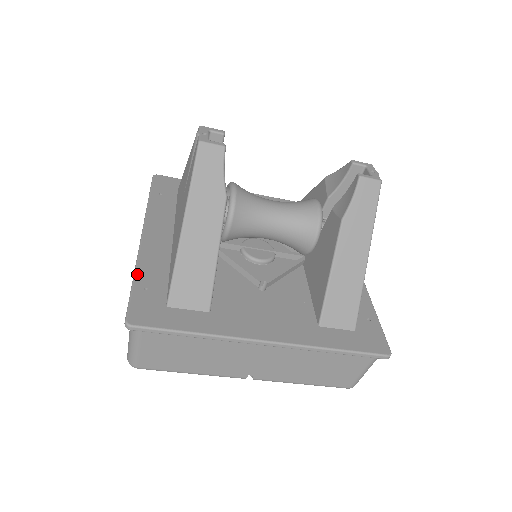
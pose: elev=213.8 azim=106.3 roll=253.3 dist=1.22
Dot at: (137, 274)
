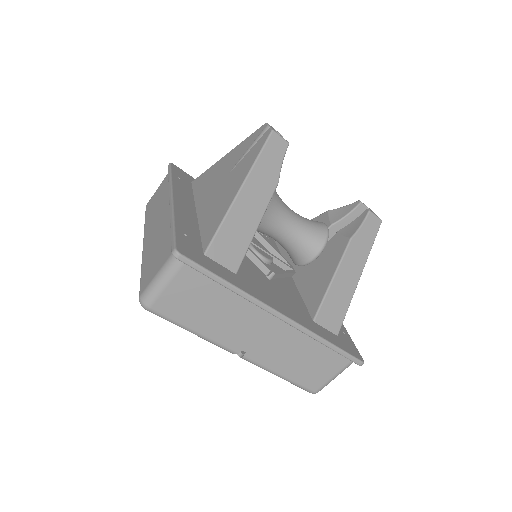
Dot at: (176, 221)
